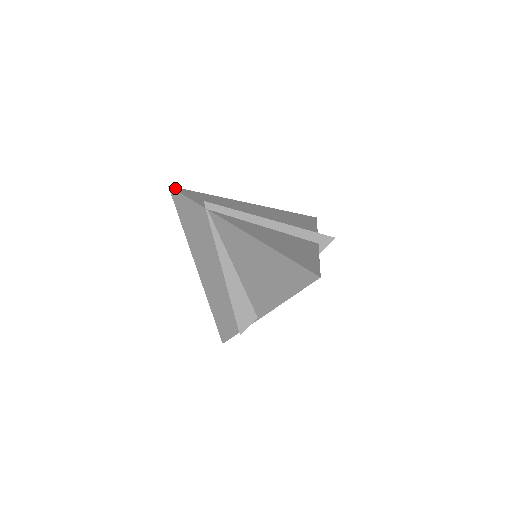
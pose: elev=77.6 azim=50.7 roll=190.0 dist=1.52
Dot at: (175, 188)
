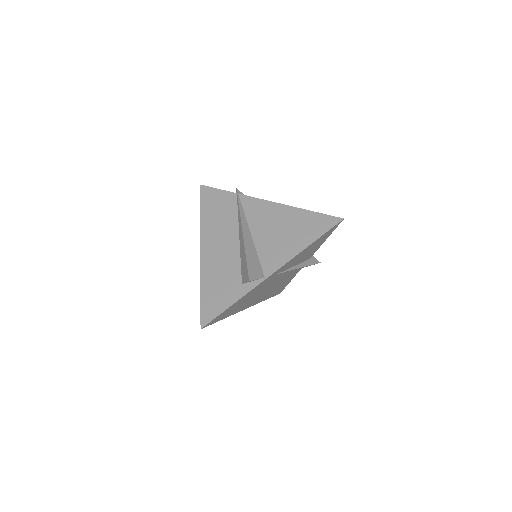
Dot at: (205, 188)
